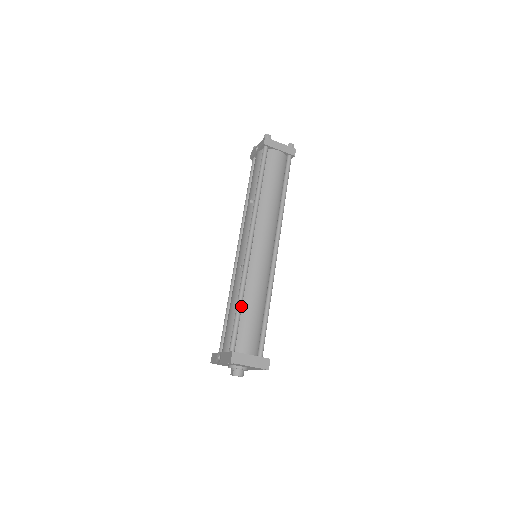
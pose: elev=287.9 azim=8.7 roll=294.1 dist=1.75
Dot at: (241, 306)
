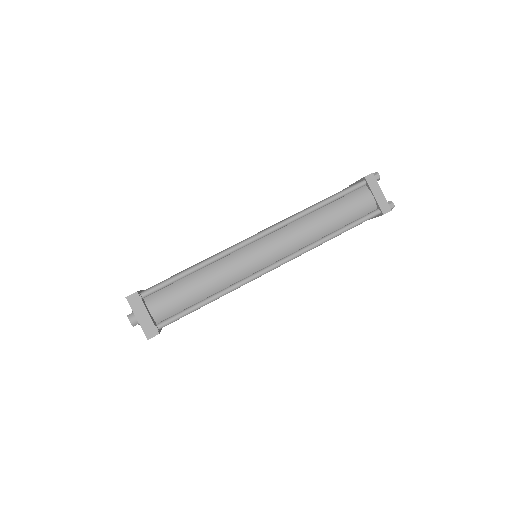
Dot at: (191, 272)
